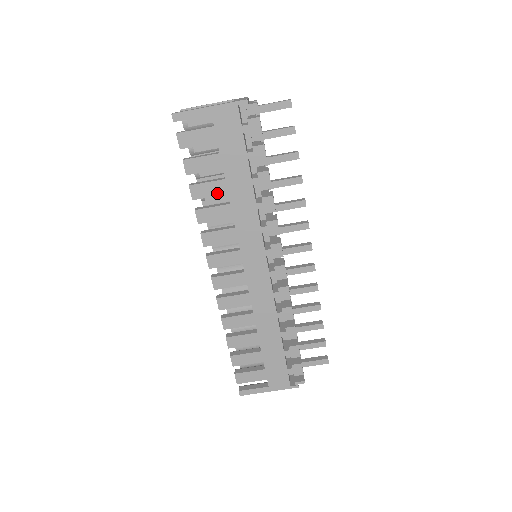
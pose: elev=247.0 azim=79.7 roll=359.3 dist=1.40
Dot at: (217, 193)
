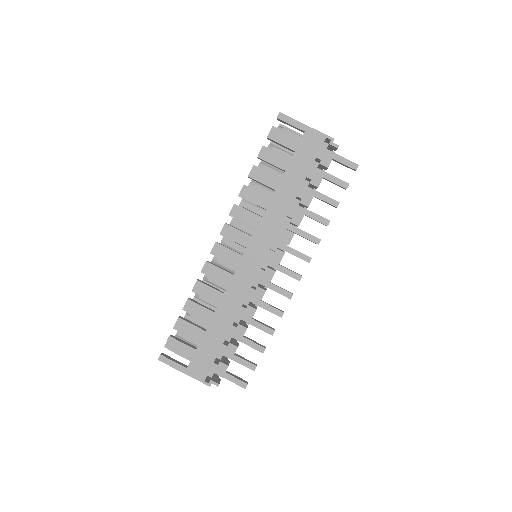
Dot at: (268, 184)
